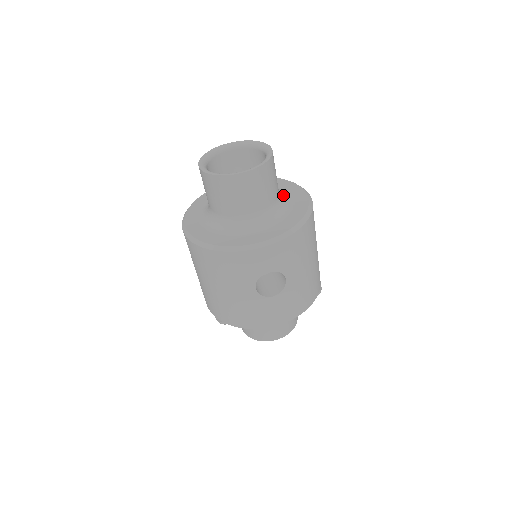
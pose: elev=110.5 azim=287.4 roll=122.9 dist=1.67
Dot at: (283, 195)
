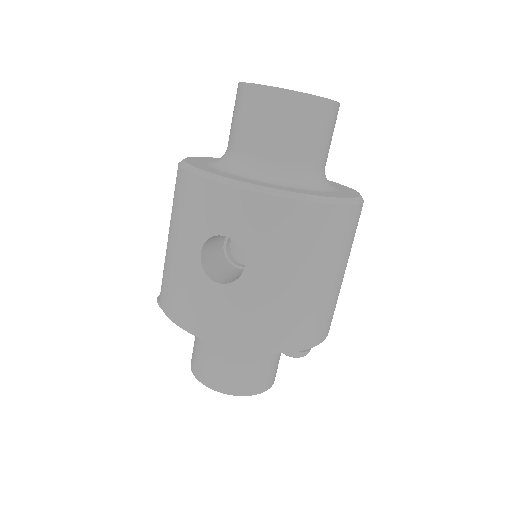
Dot at: (326, 182)
